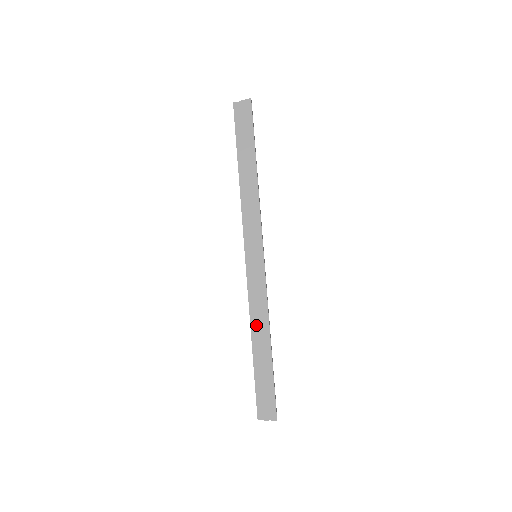
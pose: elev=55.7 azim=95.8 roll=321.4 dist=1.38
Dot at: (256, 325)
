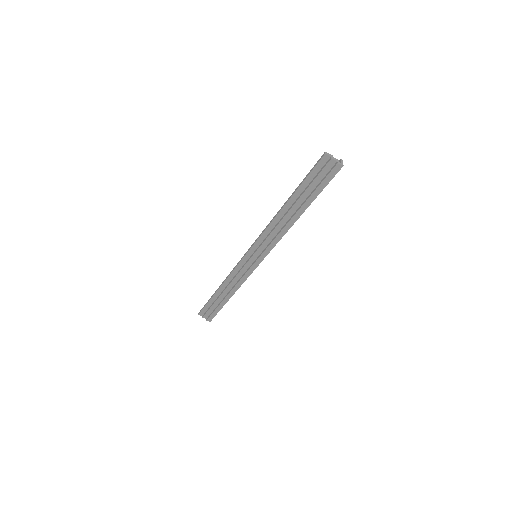
Dot at: (228, 283)
